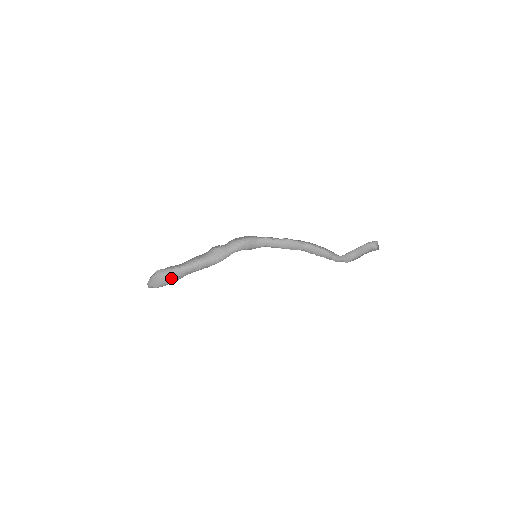
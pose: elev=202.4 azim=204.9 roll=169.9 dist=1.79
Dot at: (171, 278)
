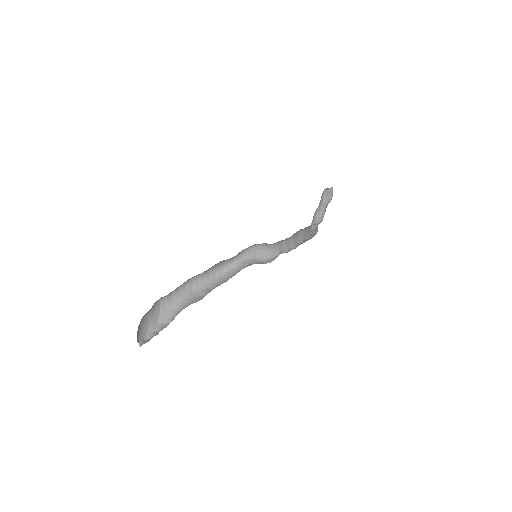
Dot at: (156, 313)
